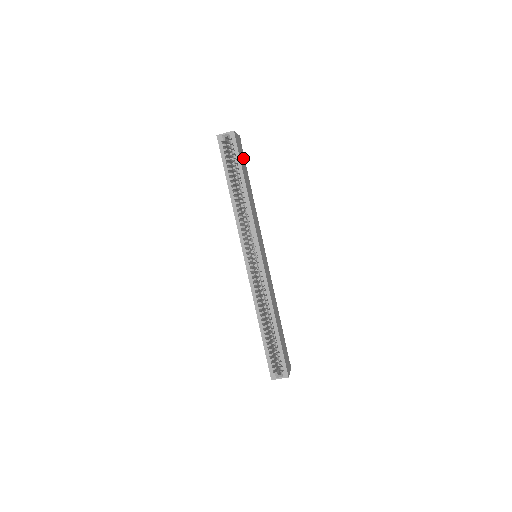
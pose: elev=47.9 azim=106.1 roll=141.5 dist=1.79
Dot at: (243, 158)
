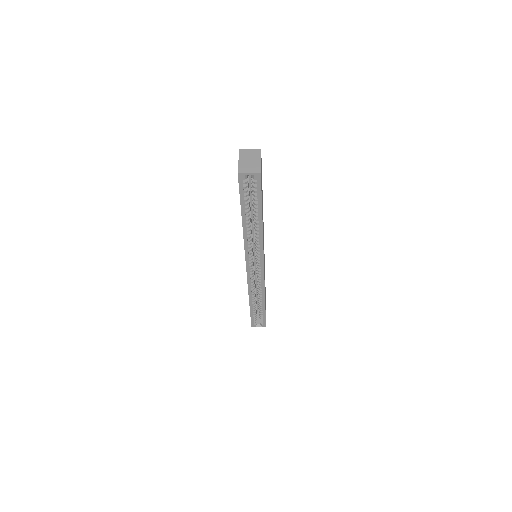
Dot at: occluded
